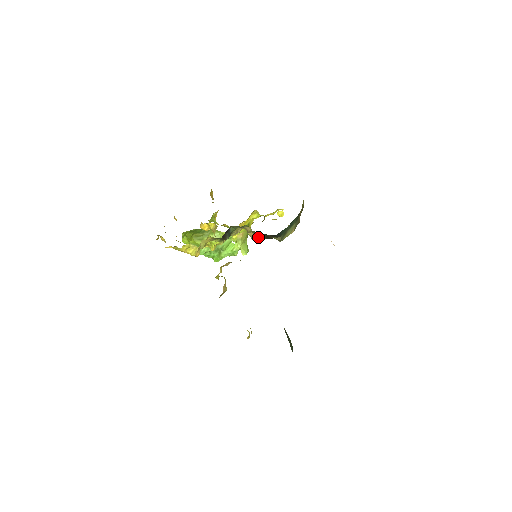
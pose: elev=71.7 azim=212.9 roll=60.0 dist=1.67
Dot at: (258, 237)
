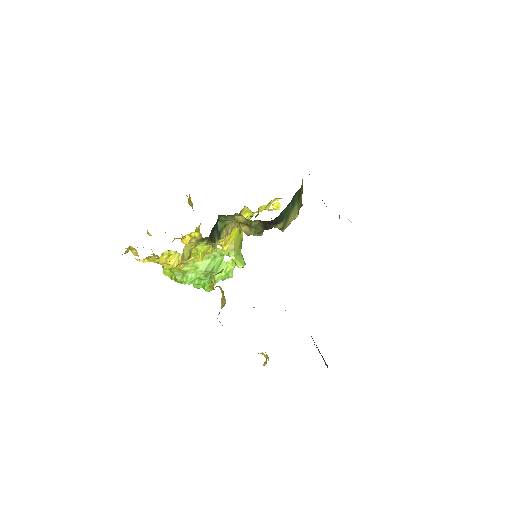
Dot at: (254, 229)
